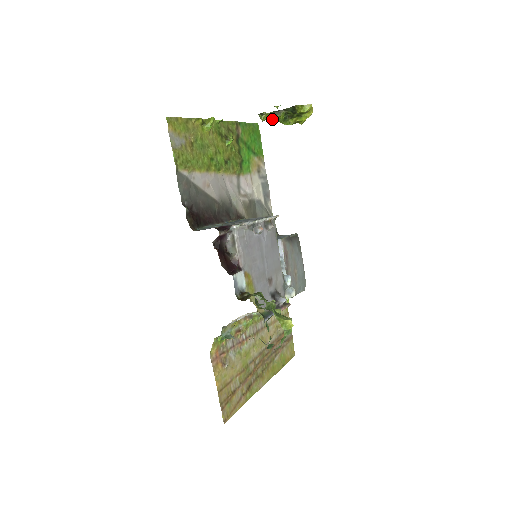
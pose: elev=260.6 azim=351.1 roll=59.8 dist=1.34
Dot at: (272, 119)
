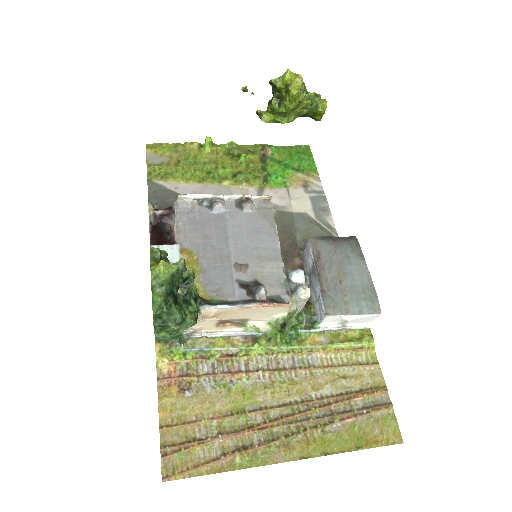
Dot at: (280, 118)
